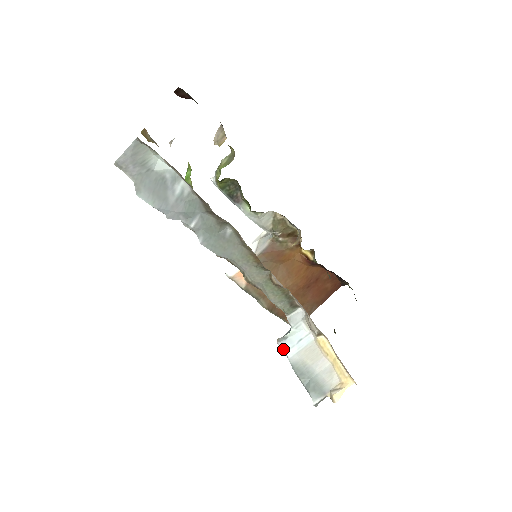
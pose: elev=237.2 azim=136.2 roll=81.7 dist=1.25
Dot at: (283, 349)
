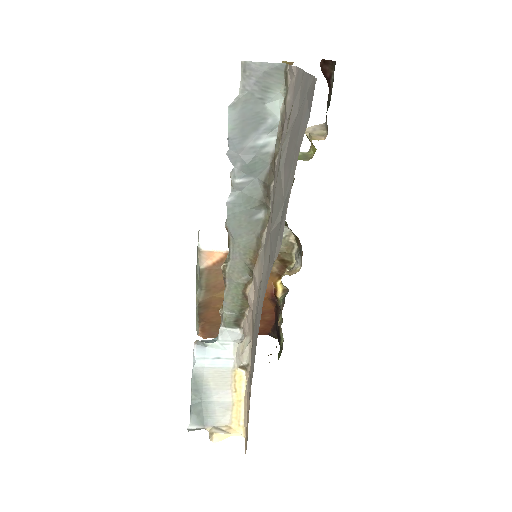
Dot at: (196, 354)
